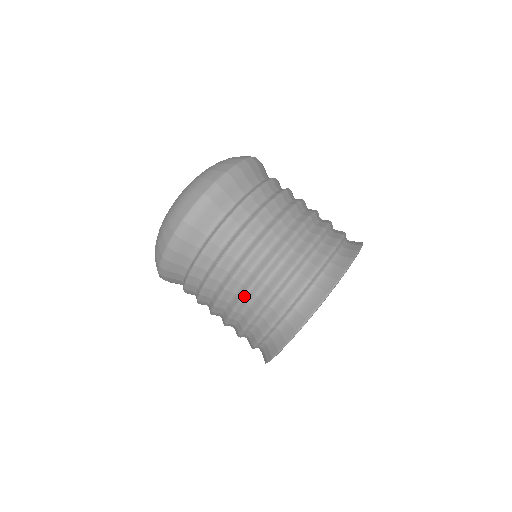
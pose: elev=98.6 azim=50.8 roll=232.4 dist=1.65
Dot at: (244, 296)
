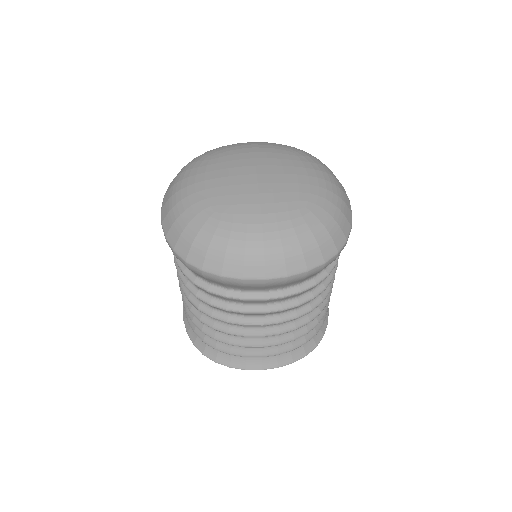
Dot at: (289, 331)
